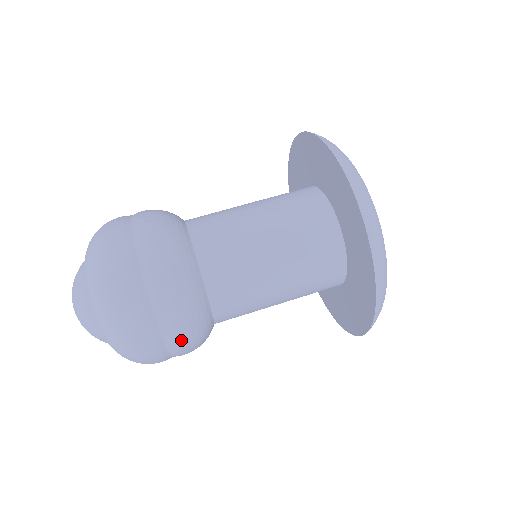
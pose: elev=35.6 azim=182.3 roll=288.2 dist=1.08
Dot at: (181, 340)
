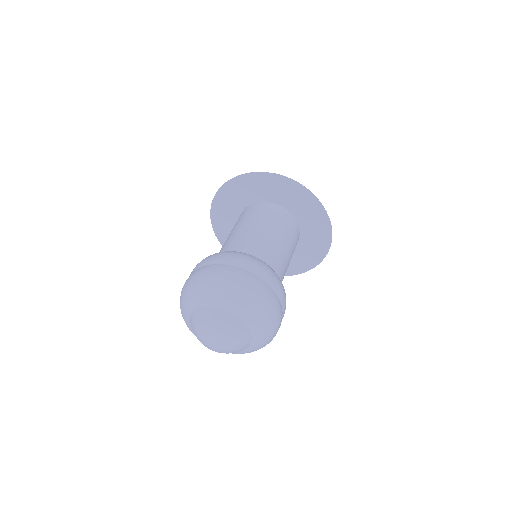
Dot at: occluded
